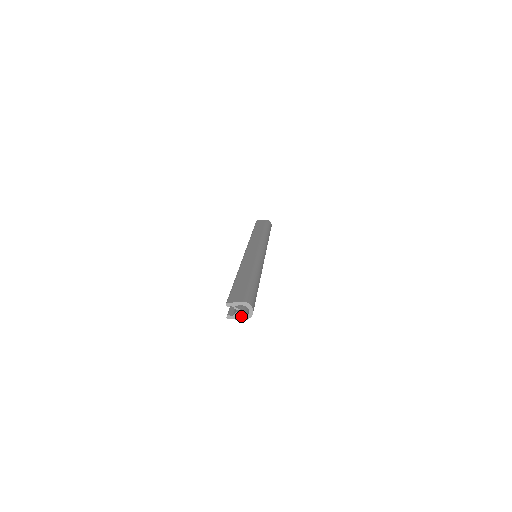
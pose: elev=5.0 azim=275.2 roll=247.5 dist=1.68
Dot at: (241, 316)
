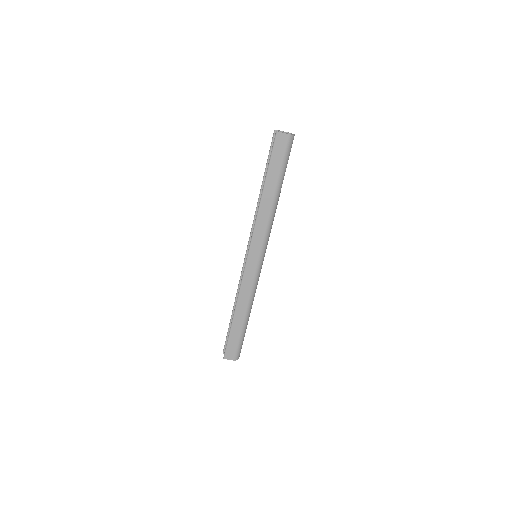
Dot at: (286, 134)
